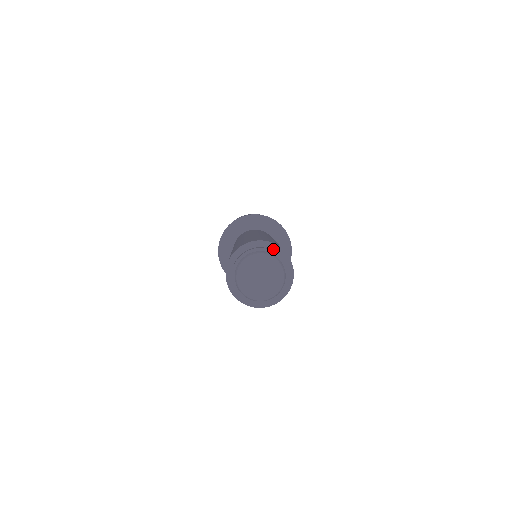
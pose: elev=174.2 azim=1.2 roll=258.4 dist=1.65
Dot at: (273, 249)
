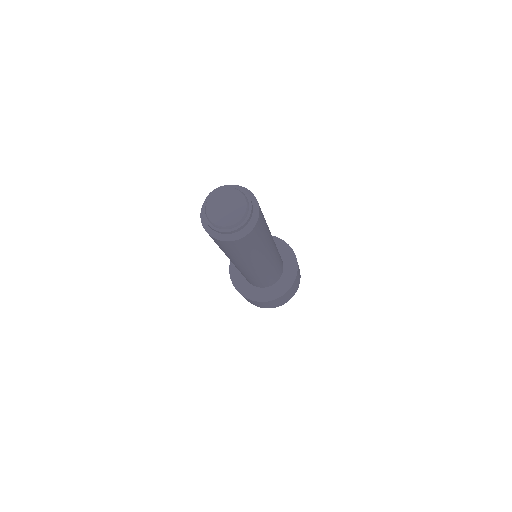
Dot at: occluded
